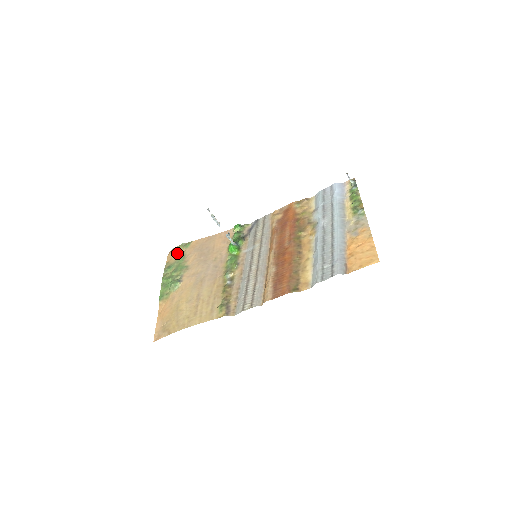
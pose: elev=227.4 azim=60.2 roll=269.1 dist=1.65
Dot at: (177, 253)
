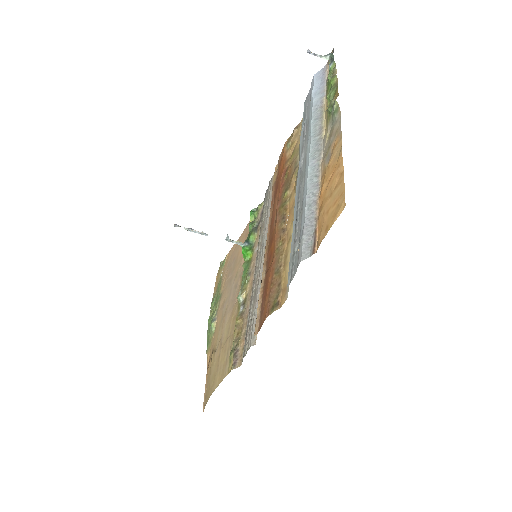
Dot at: (218, 278)
